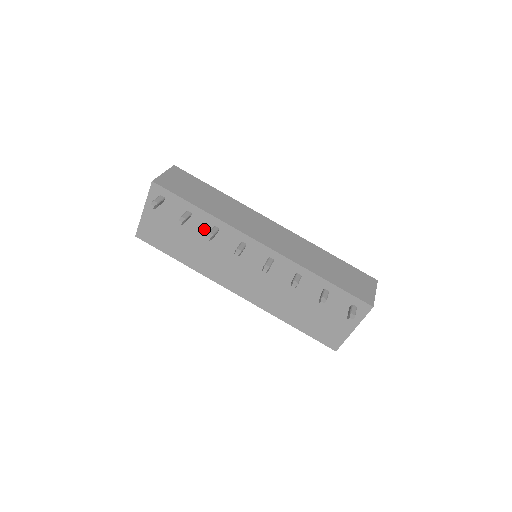
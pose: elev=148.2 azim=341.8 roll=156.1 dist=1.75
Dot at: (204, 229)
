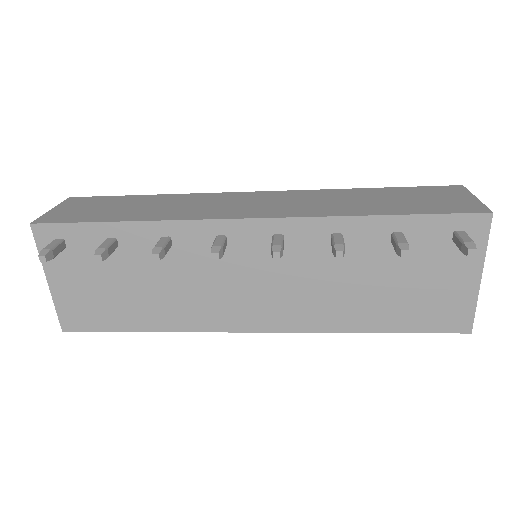
Dot at: (149, 253)
